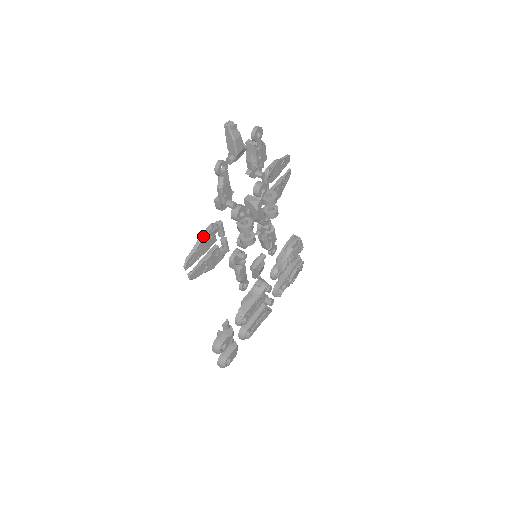
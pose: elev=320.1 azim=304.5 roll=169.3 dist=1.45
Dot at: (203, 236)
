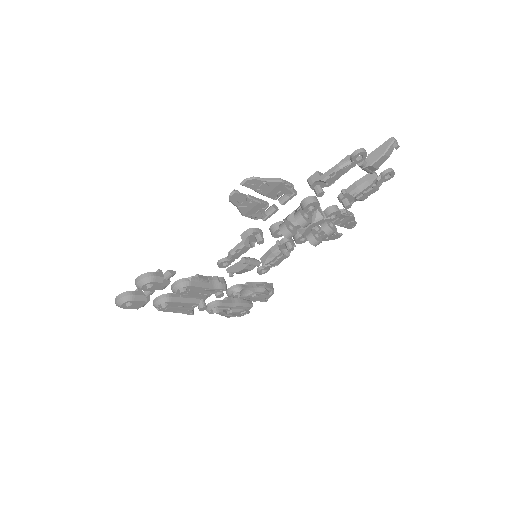
Dot at: (282, 181)
